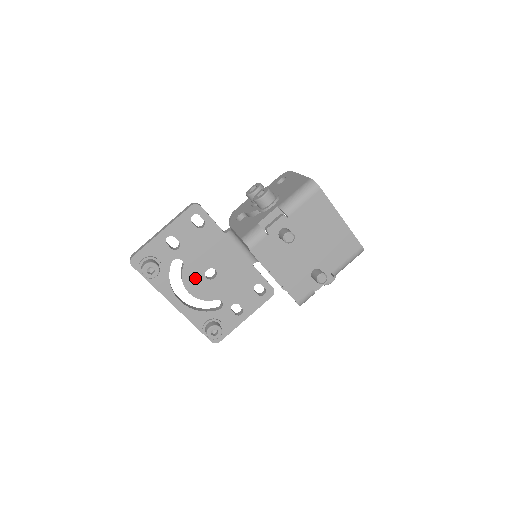
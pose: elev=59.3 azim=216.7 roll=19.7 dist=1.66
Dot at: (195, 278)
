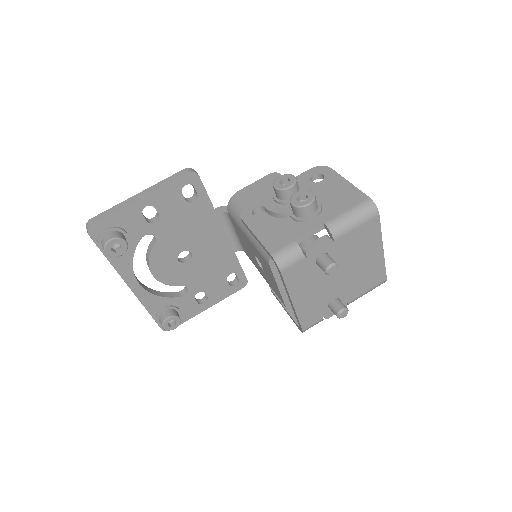
Dot at: (165, 259)
